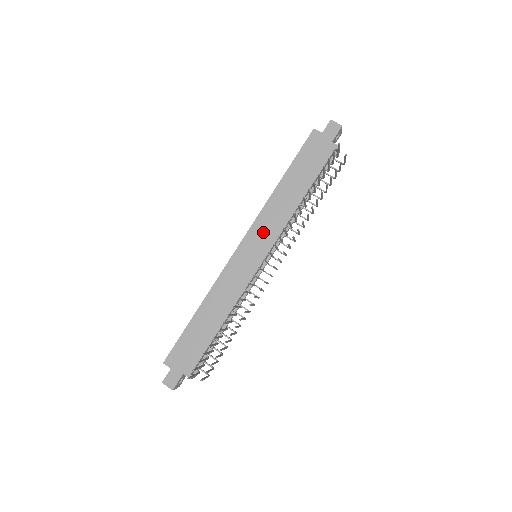
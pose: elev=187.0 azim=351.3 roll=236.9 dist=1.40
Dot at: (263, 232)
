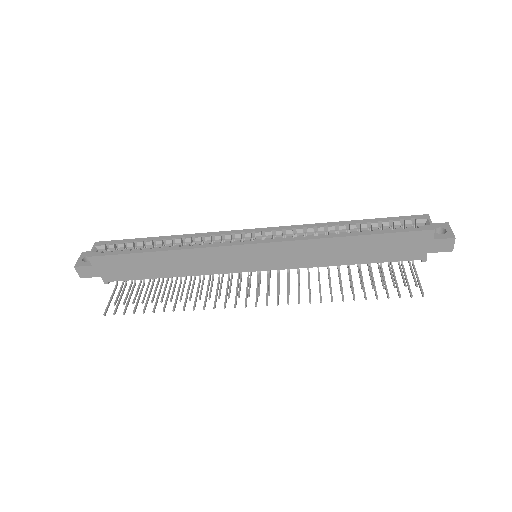
Dot at: (284, 255)
